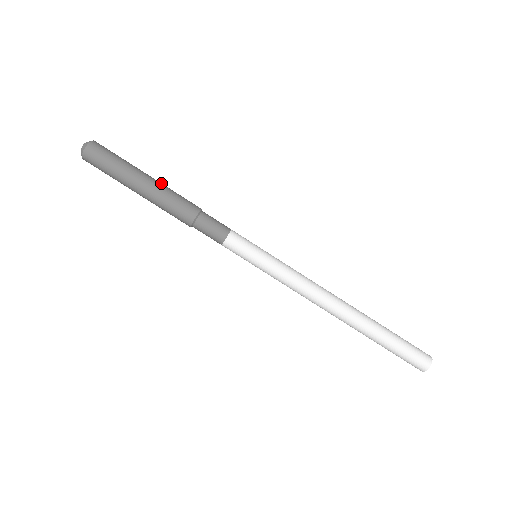
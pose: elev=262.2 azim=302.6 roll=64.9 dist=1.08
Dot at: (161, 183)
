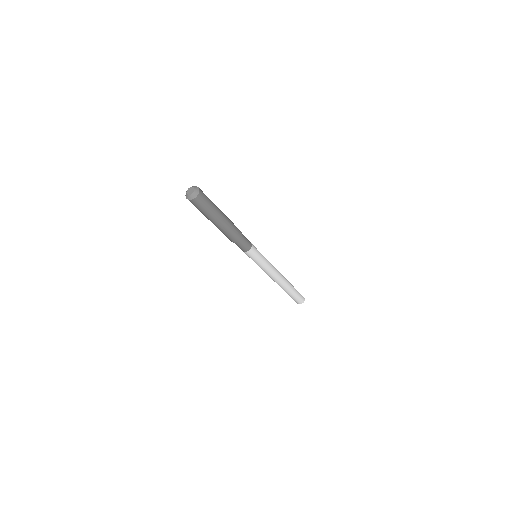
Dot at: (228, 219)
